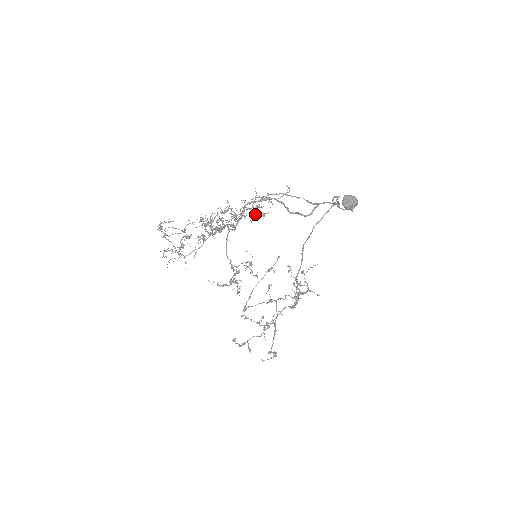
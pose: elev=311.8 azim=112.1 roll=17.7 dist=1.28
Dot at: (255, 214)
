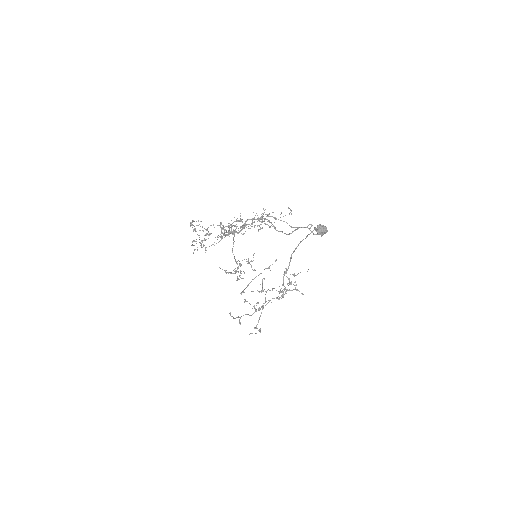
Dot at: occluded
